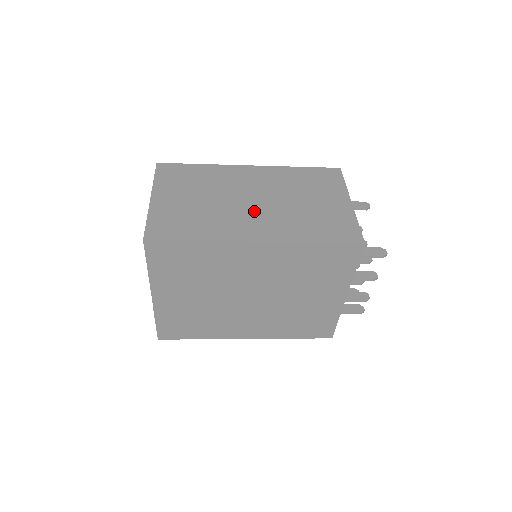
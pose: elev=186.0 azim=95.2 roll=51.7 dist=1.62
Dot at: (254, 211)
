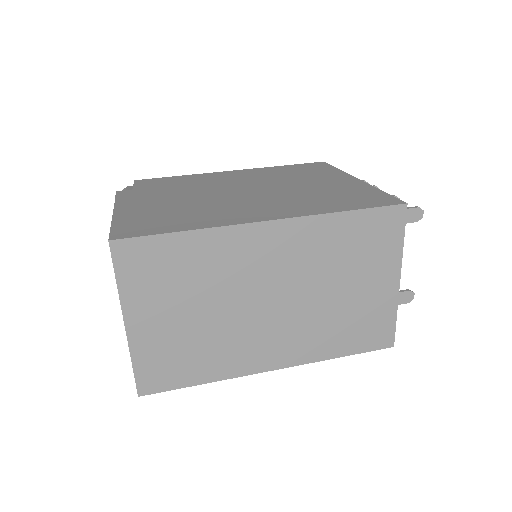
Dot at: (272, 323)
